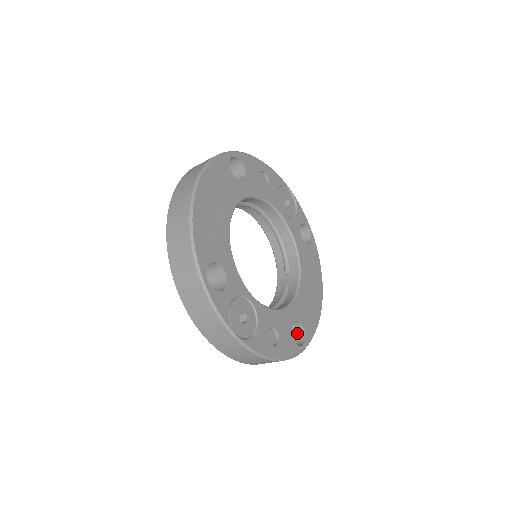
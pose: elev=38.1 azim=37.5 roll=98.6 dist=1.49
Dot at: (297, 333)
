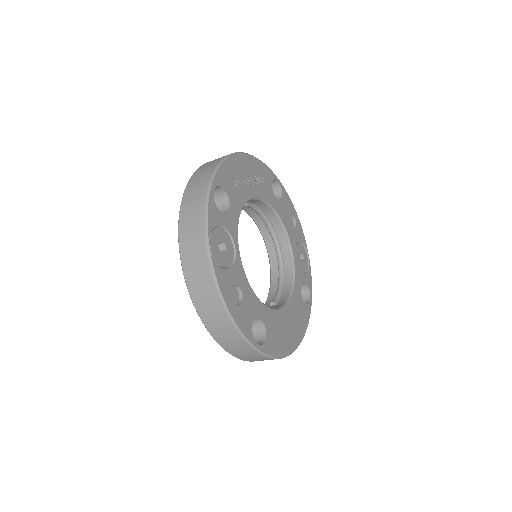
Dot at: (257, 340)
